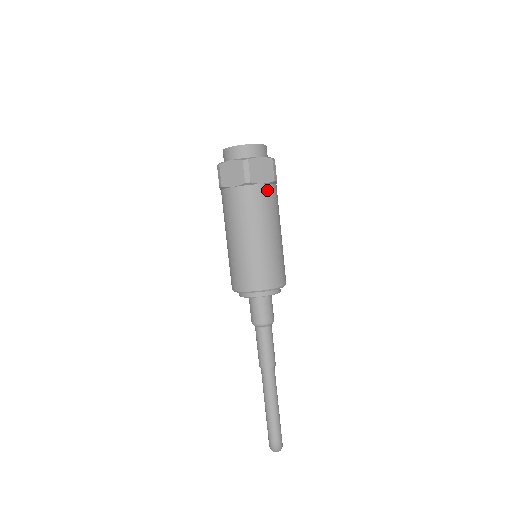
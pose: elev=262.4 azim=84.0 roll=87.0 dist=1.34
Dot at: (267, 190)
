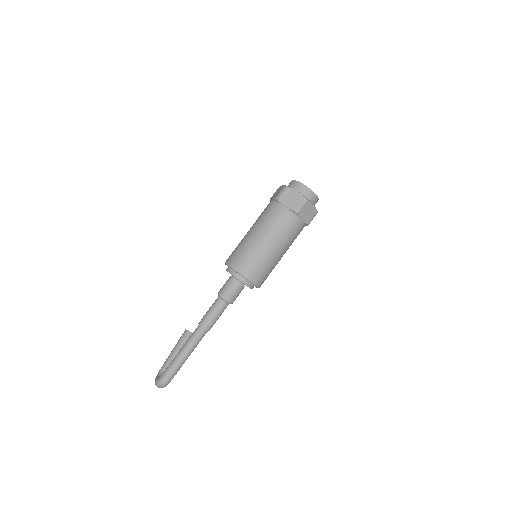
Dot at: (300, 226)
